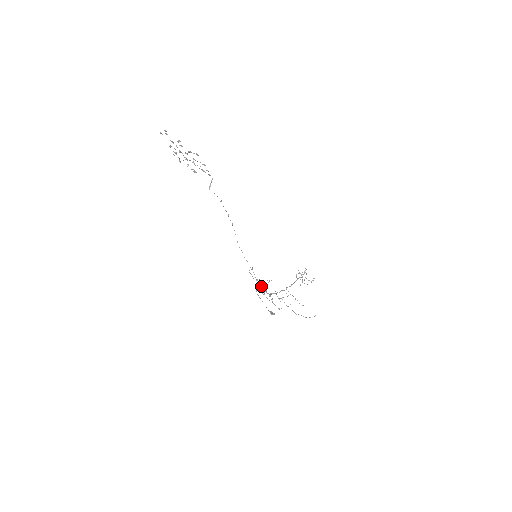
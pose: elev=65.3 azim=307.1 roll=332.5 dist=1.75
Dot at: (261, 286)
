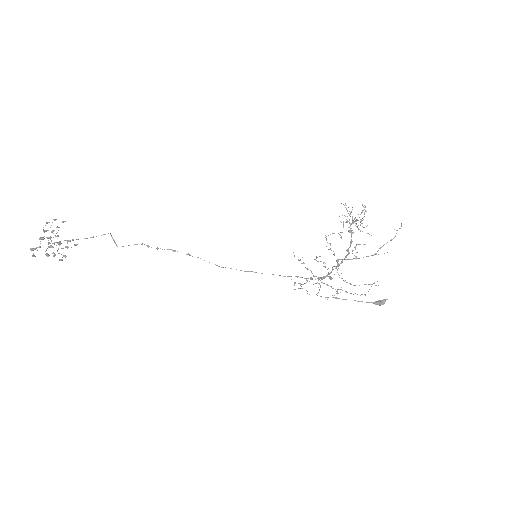
Dot at: occluded
